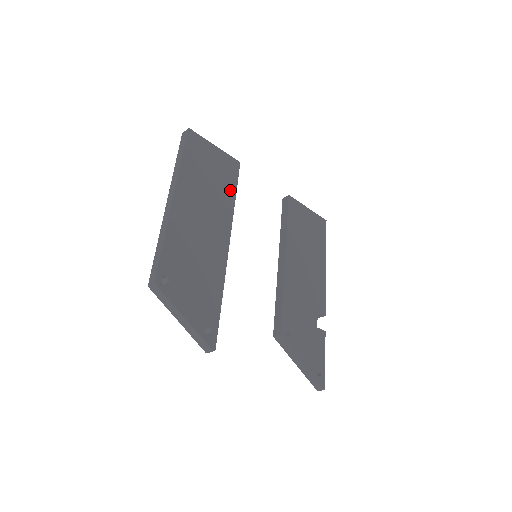
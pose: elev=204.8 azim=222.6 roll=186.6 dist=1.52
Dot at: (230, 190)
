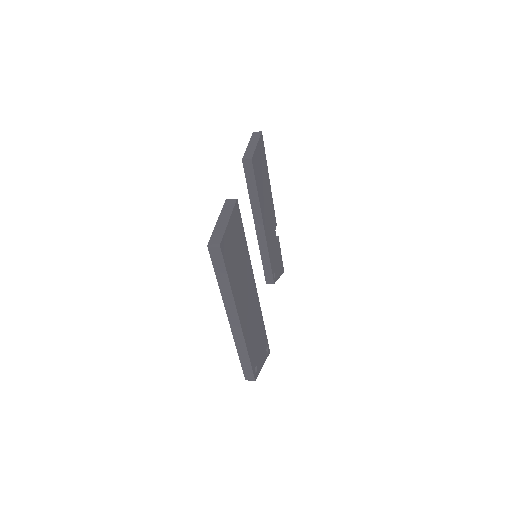
Dot at: (244, 242)
